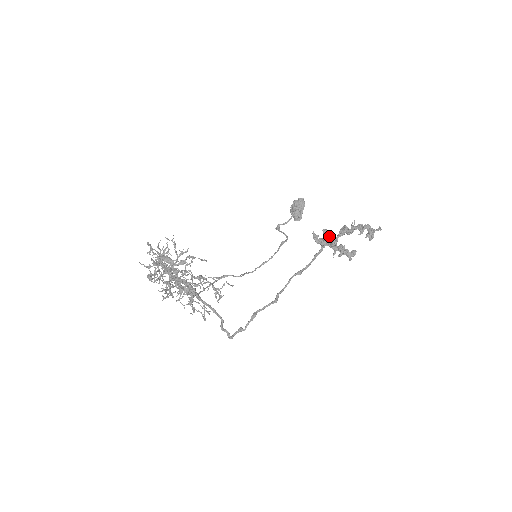
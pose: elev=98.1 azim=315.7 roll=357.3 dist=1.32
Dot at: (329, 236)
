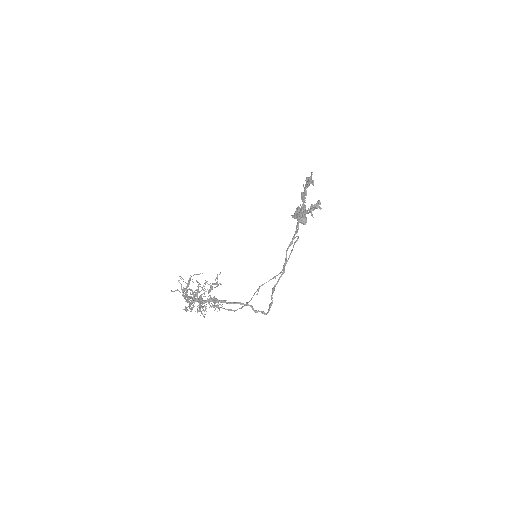
Dot at: occluded
